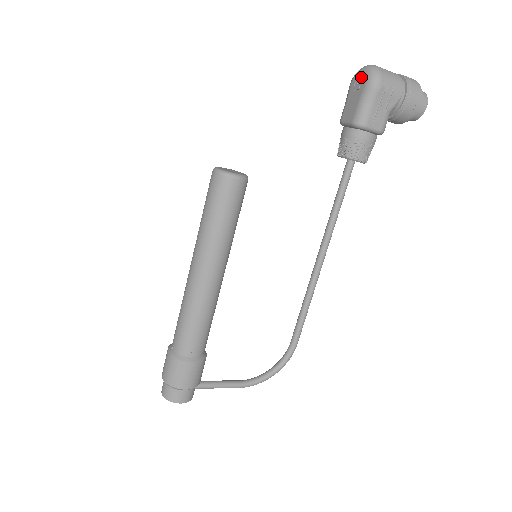
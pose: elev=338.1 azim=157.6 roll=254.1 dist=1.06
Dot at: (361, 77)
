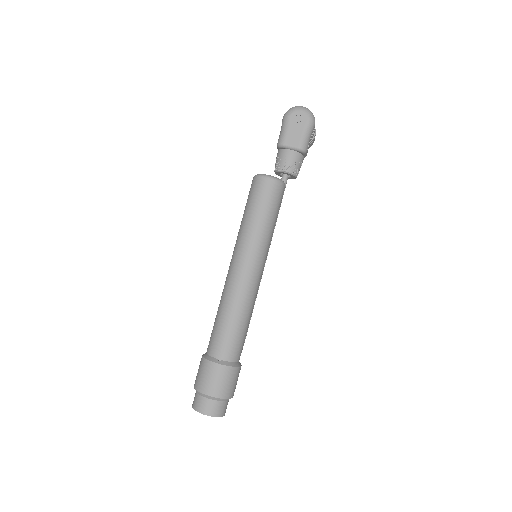
Dot at: (302, 114)
